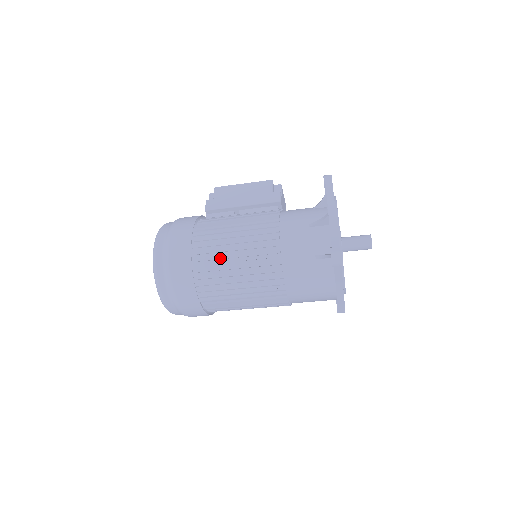
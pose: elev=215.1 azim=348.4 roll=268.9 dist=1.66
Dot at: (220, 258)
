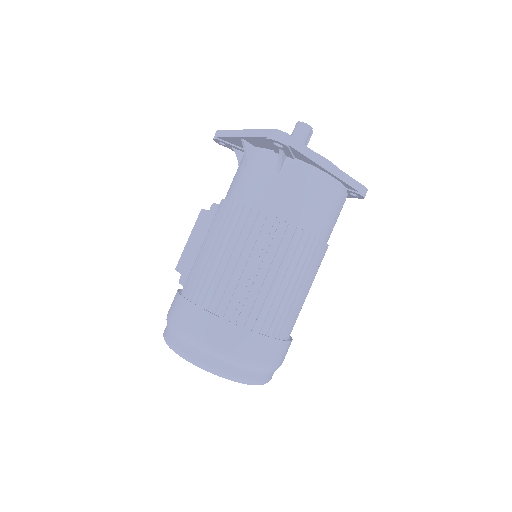
Dot at: (220, 276)
